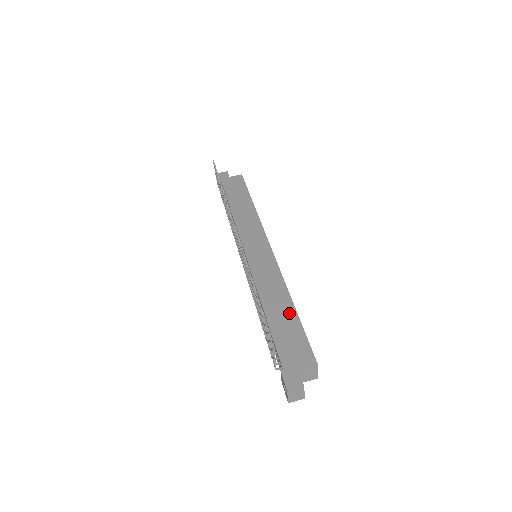
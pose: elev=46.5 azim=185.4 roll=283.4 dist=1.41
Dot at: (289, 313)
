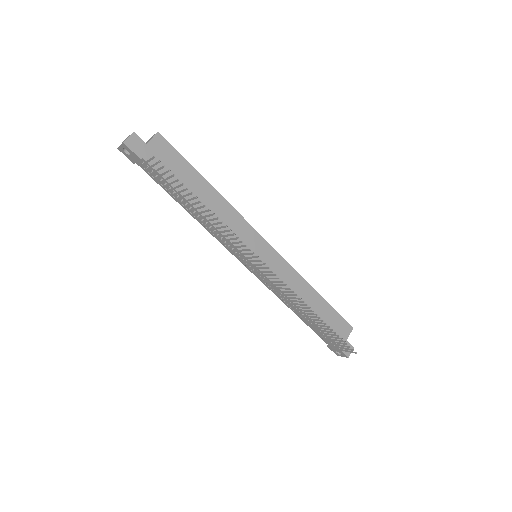
Dot at: (319, 302)
